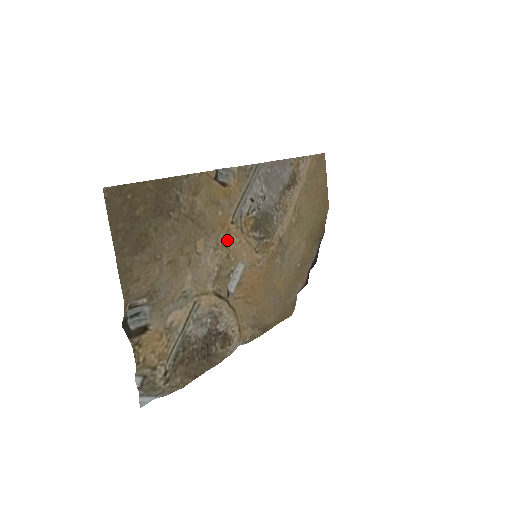
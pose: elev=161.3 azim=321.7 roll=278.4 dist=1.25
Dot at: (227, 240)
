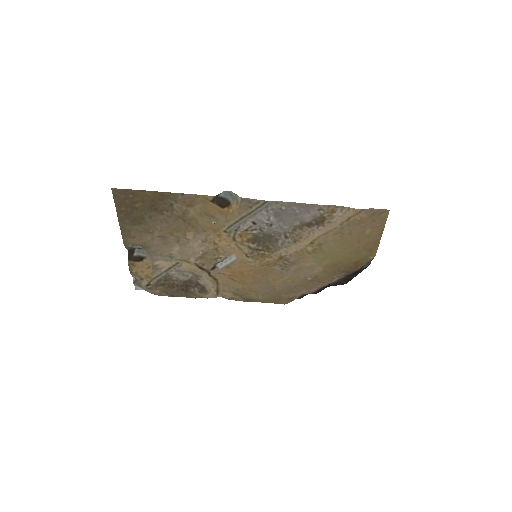
Dot at: (217, 240)
